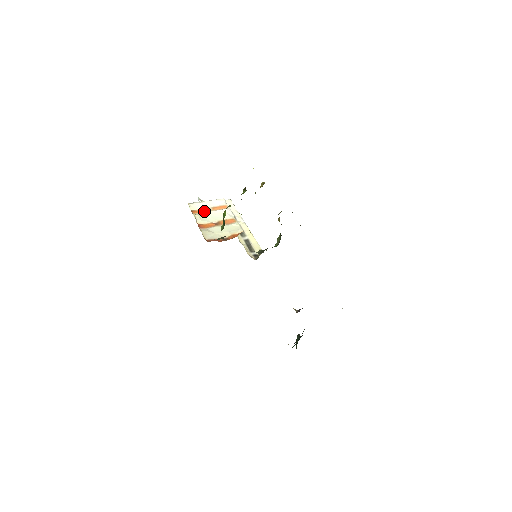
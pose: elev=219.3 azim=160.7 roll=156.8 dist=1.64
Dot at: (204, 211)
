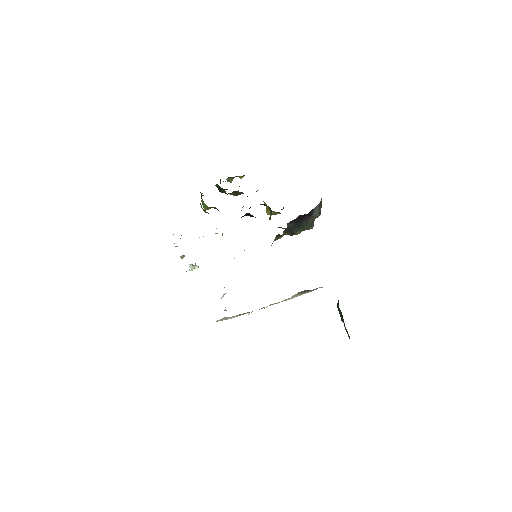
Dot at: occluded
